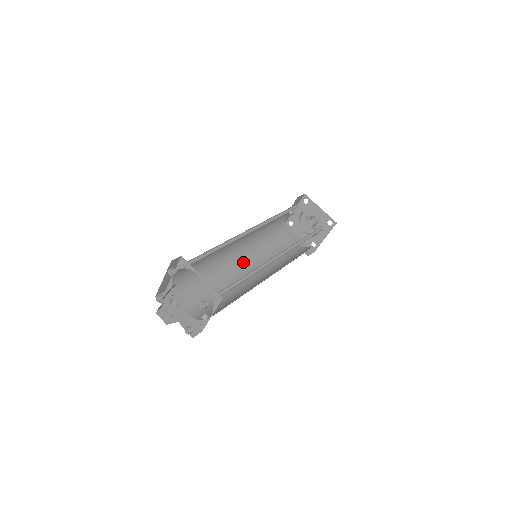
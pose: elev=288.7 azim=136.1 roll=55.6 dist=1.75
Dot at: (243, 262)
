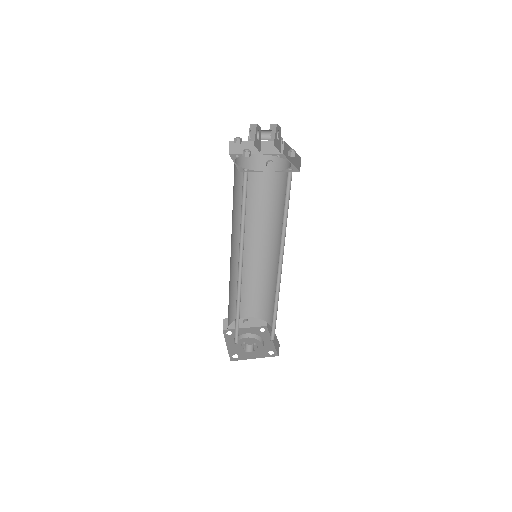
Dot at: (231, 256)
